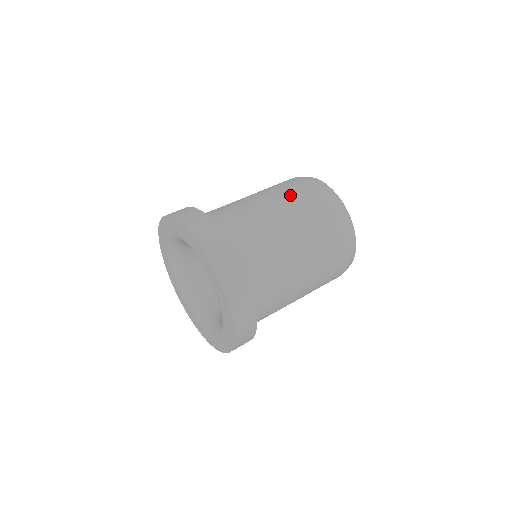
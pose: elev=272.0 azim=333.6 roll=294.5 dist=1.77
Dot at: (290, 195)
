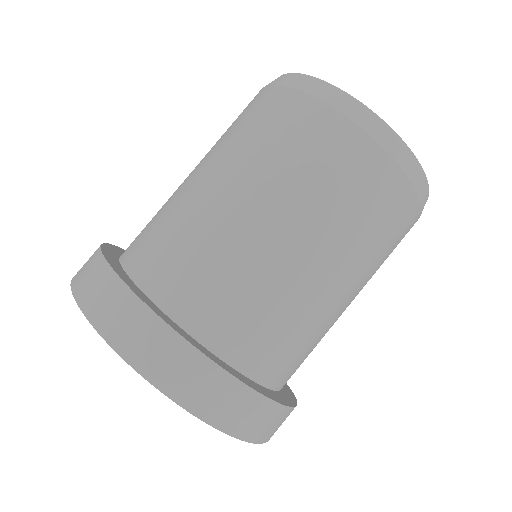
Dot at: (285, 162)
